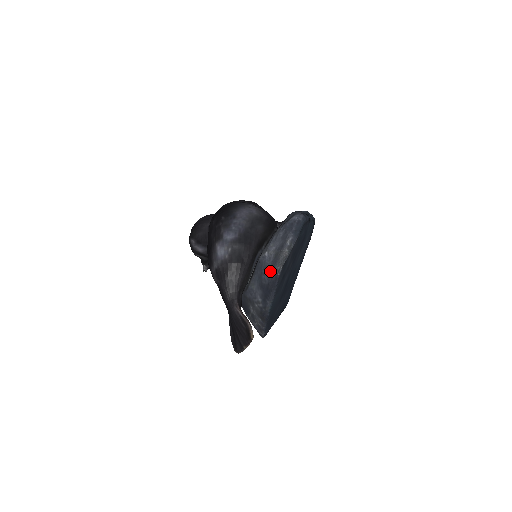
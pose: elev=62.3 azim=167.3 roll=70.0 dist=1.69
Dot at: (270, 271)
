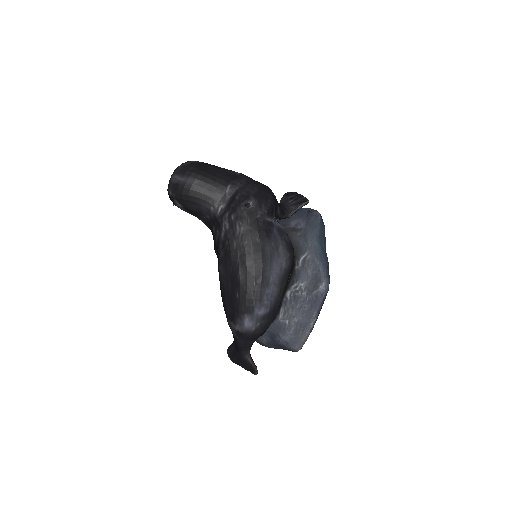
Dot at: (289, 344)
